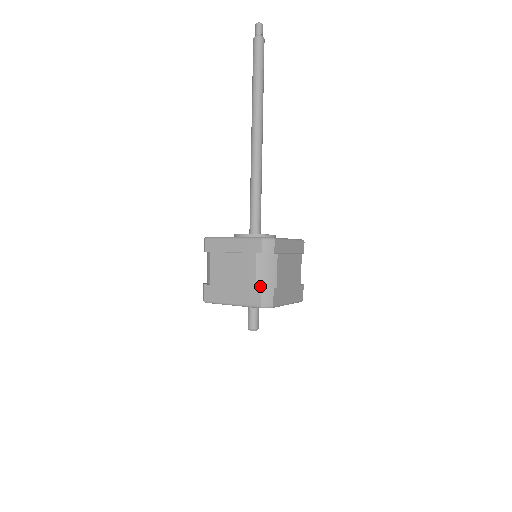
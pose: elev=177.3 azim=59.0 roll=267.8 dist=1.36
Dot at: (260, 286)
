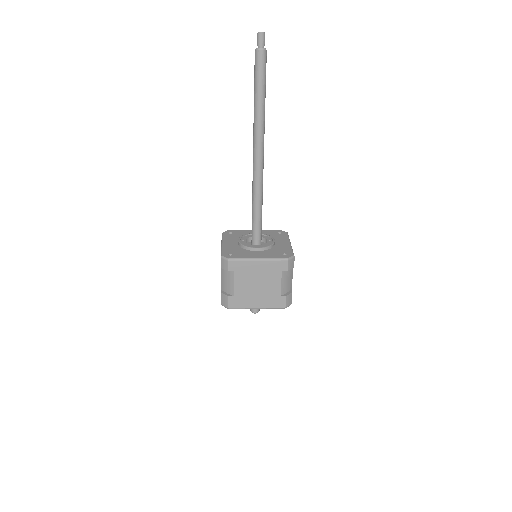
Dot at: (283, 293)
